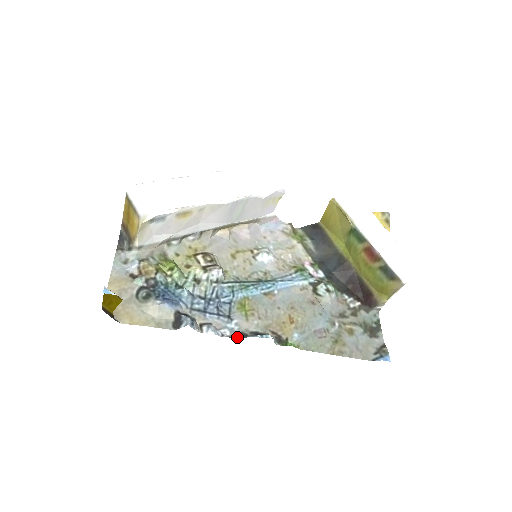
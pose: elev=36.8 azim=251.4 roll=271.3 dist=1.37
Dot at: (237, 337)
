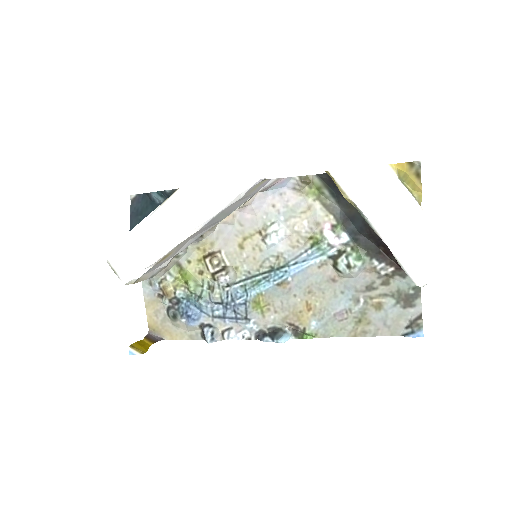
Dot at: (256, 337)
